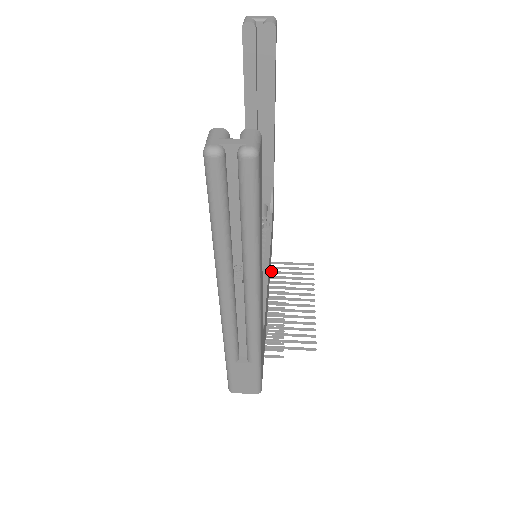
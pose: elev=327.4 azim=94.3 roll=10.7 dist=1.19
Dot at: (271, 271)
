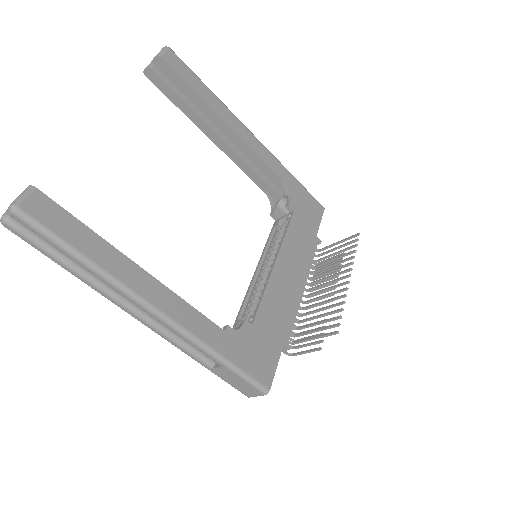
Dot at: (319, 259)
